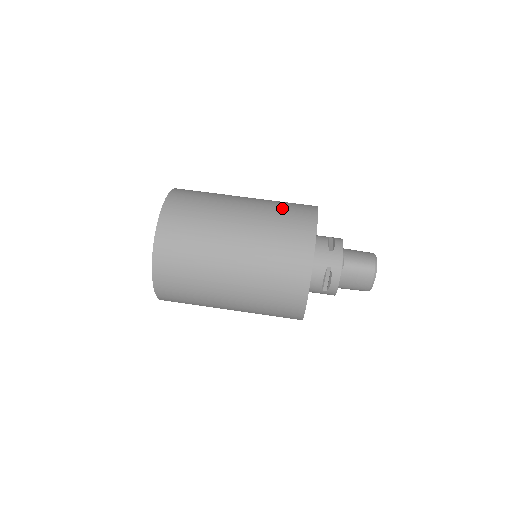
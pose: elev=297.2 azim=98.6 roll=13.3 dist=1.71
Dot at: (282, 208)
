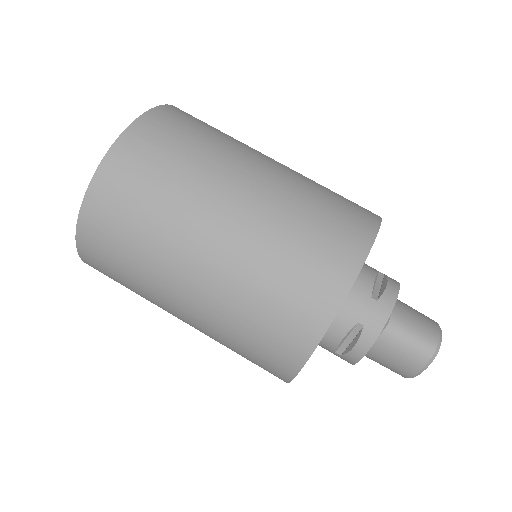
Dot at: (323, 200)
